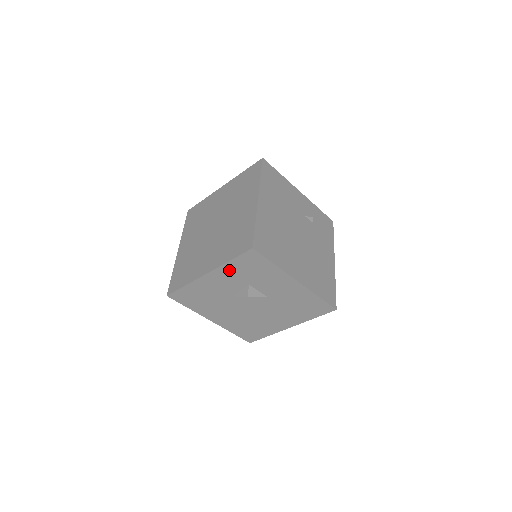
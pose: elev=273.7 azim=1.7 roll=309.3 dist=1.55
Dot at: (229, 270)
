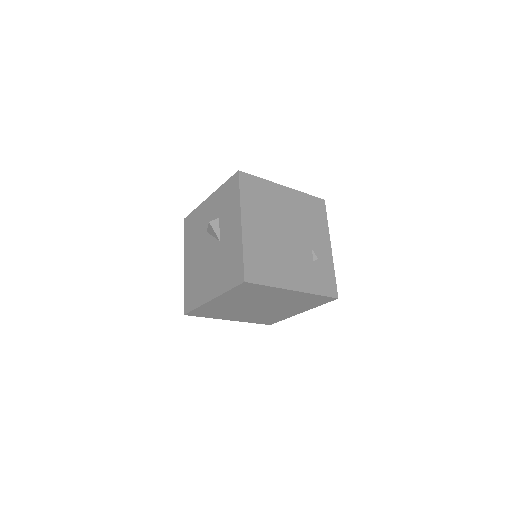
Dot at: (219, 195)
